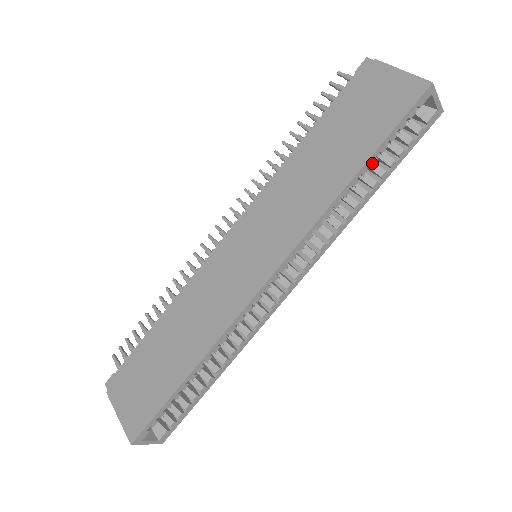
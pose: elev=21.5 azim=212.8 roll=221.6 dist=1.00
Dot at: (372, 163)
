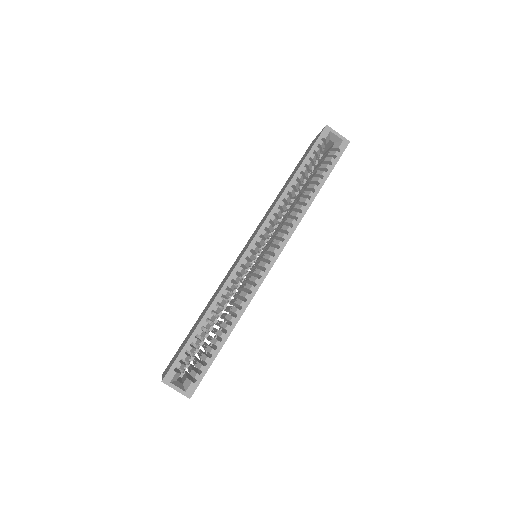
Dot at: (303, 171)
